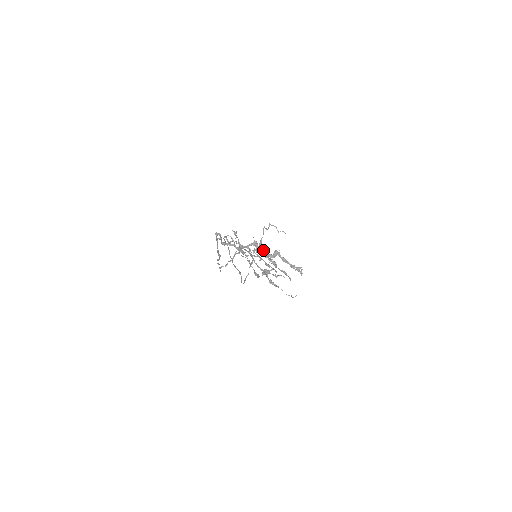
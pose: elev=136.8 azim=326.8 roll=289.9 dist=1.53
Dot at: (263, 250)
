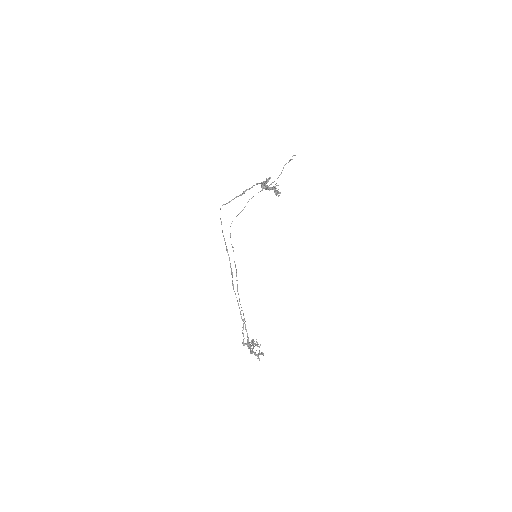
Dot at: (265, 185)
